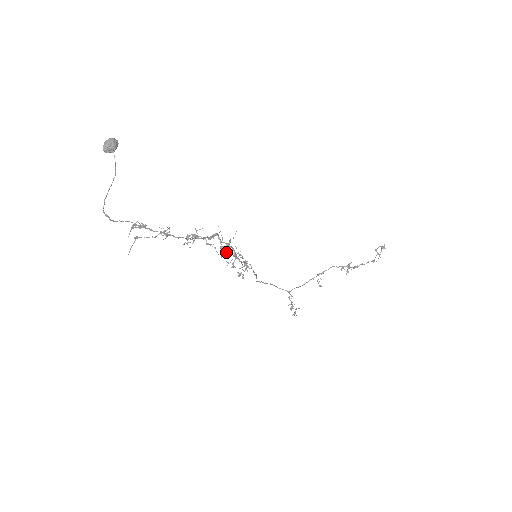
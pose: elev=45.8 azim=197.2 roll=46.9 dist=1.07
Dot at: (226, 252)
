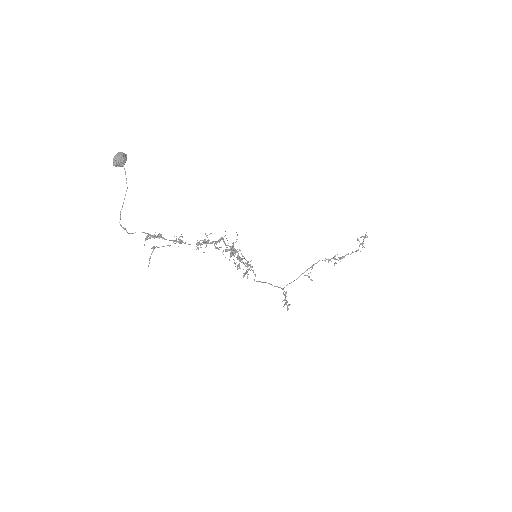
Dot at: (233, 254)
